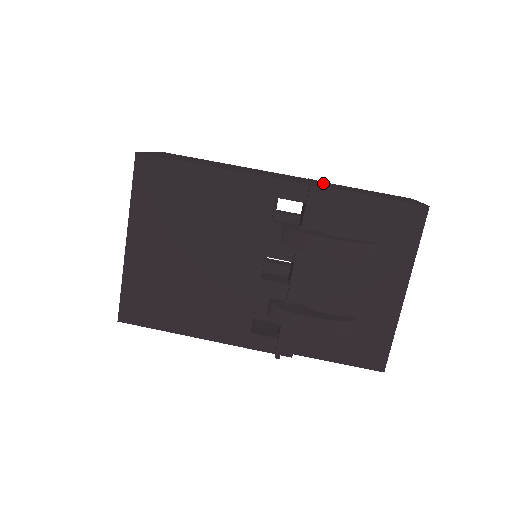
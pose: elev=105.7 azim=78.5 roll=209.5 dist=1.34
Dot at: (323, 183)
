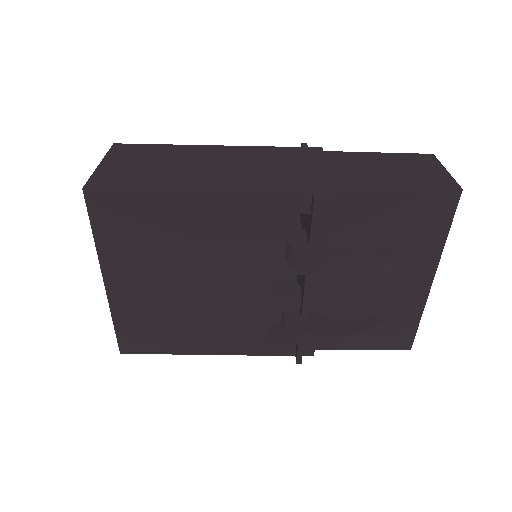
Dot at: (324, 162)
